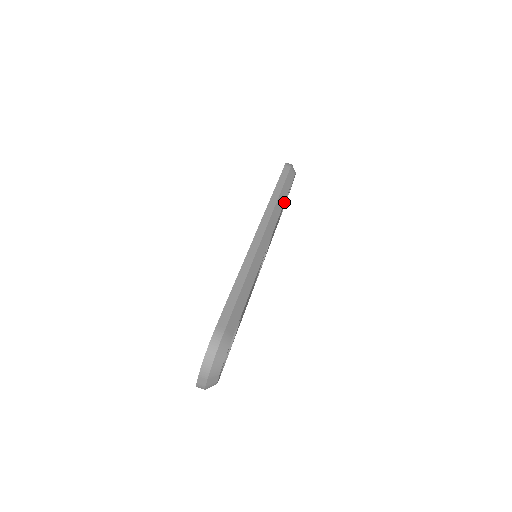
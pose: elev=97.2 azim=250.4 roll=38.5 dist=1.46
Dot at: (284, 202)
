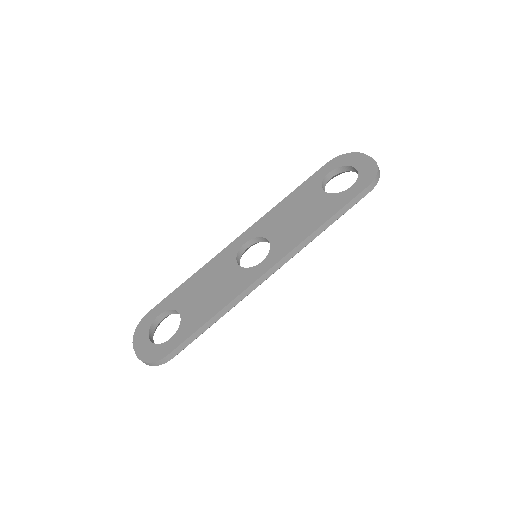
Dot at: (324, 230)
